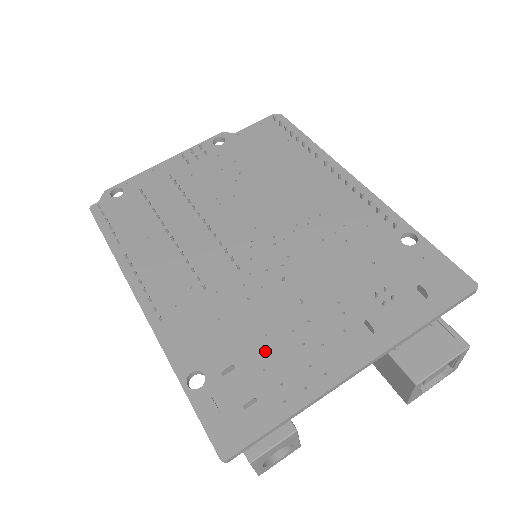
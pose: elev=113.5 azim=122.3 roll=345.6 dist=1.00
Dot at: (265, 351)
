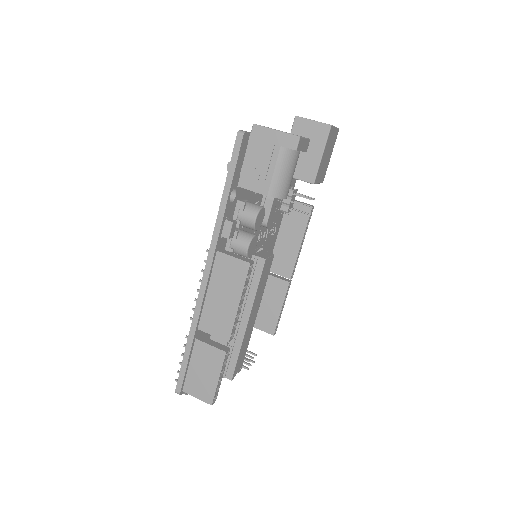
Dot at: occluded
